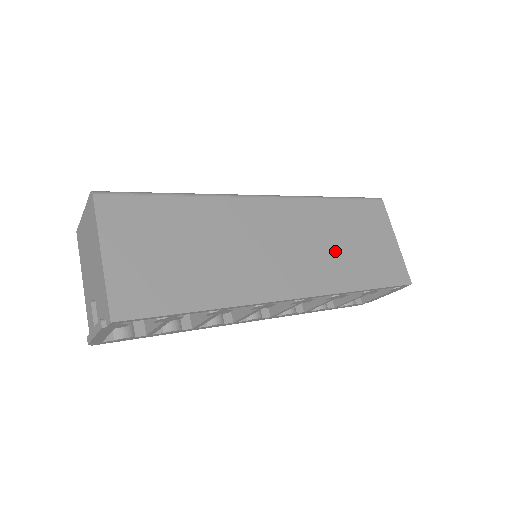
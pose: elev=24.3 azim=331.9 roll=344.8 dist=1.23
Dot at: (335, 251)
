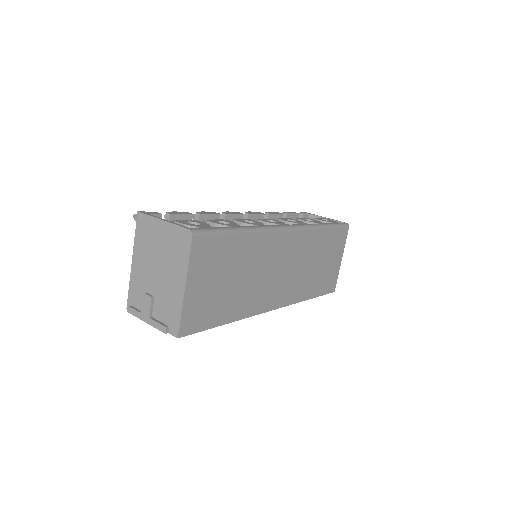
Dot at: (308, 271)
